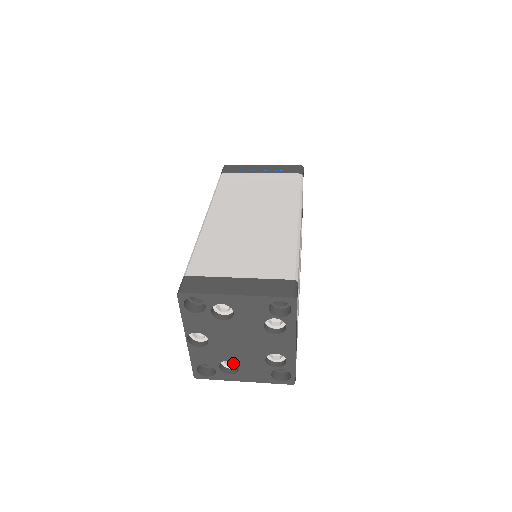
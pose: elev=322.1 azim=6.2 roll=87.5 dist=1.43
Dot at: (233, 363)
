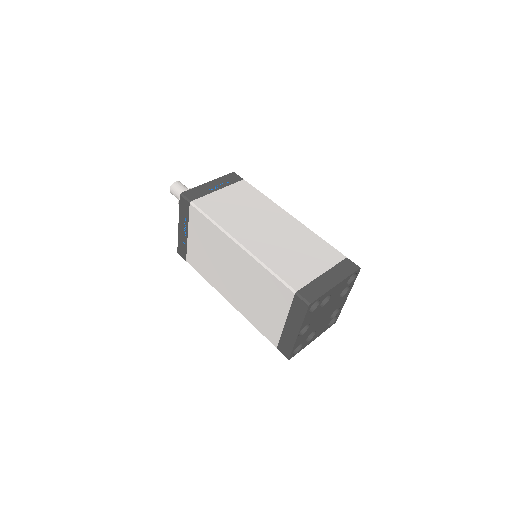
Dot at: occluded
